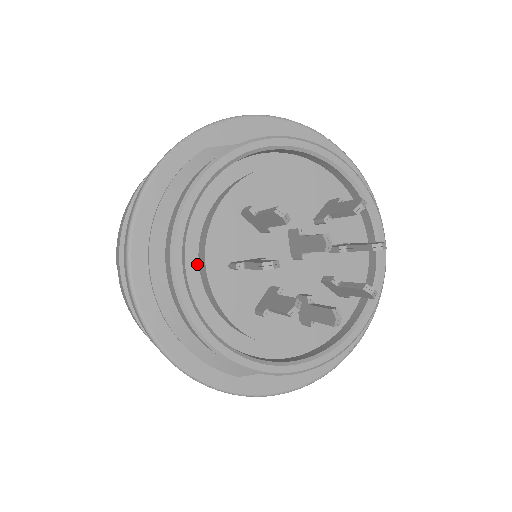
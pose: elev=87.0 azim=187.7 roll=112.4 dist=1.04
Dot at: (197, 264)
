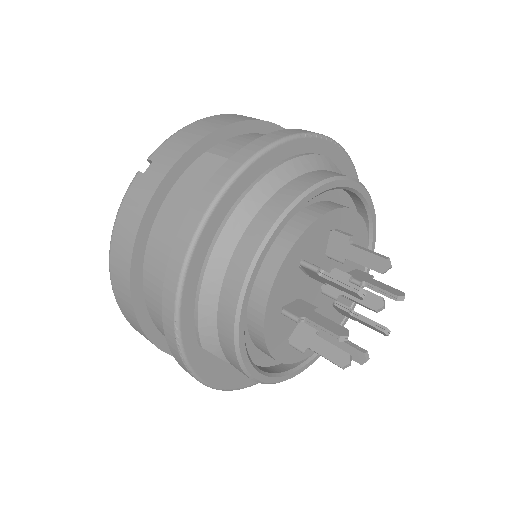
Dot at: occluded
